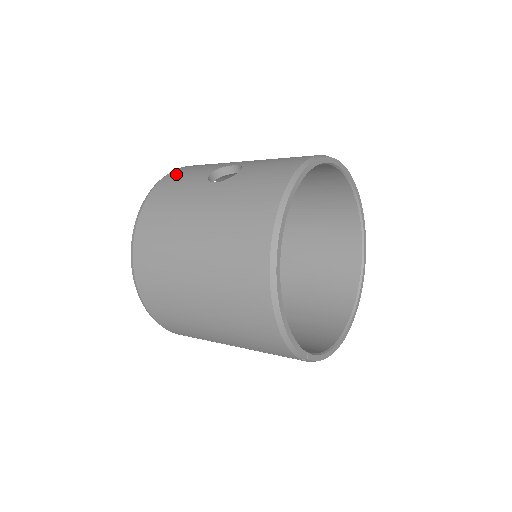
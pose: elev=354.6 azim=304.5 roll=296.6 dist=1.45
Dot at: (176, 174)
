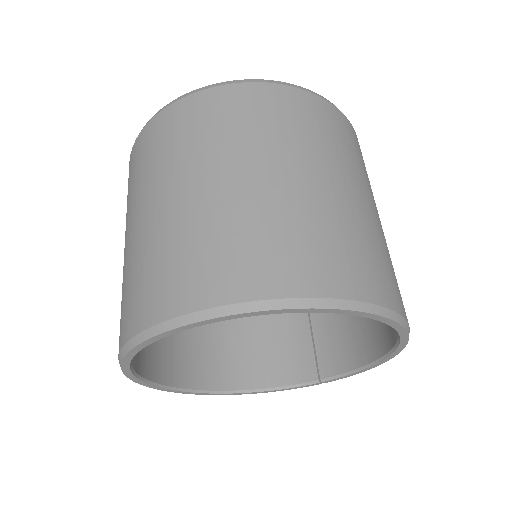
Dot at: occluded
